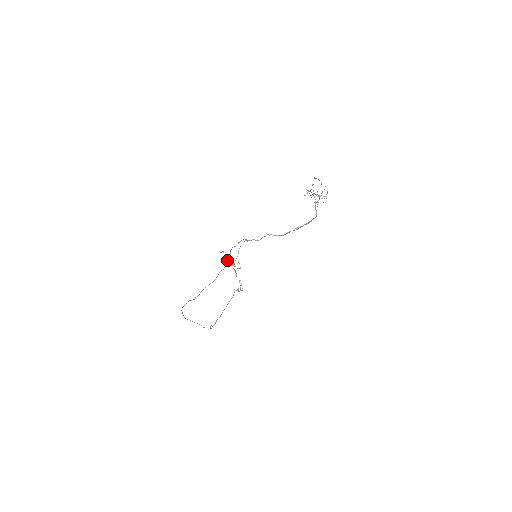
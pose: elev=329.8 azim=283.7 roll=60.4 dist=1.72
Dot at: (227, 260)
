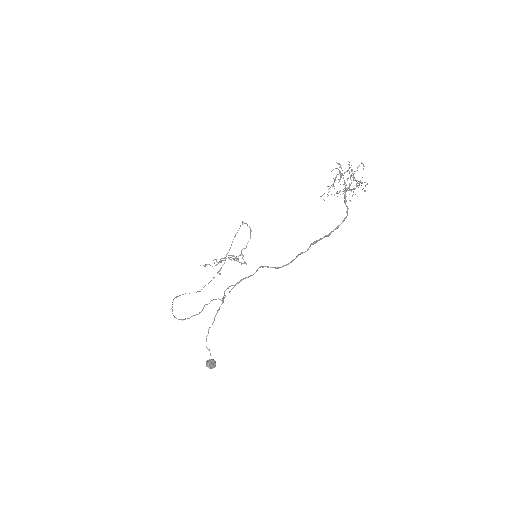
Dot at: occluded
